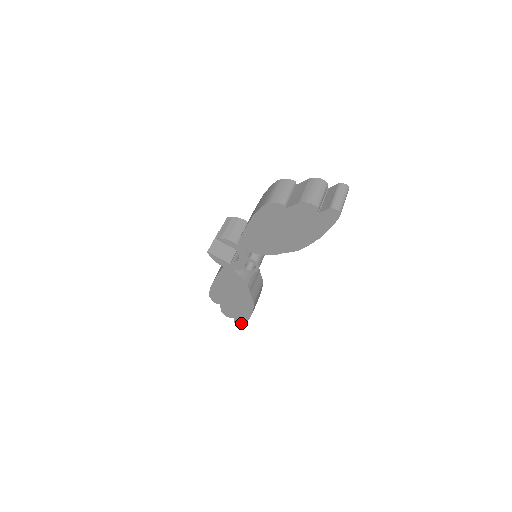
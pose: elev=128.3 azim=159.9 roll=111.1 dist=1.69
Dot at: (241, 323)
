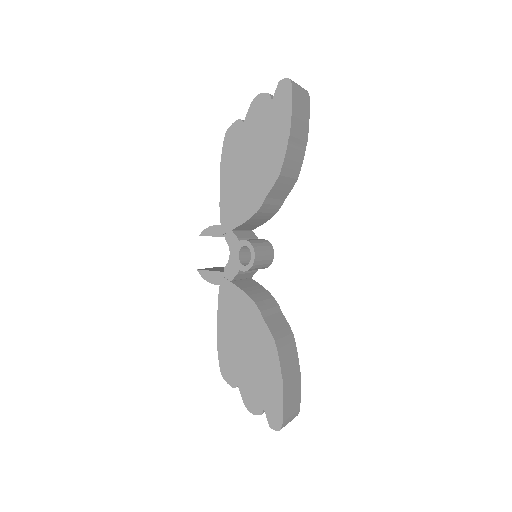
Dot at: (277, 418)
